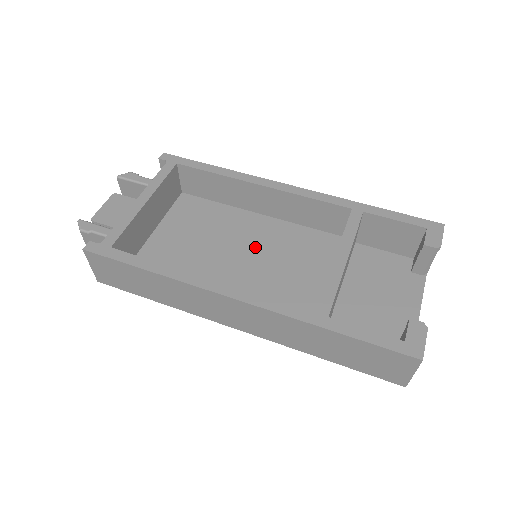
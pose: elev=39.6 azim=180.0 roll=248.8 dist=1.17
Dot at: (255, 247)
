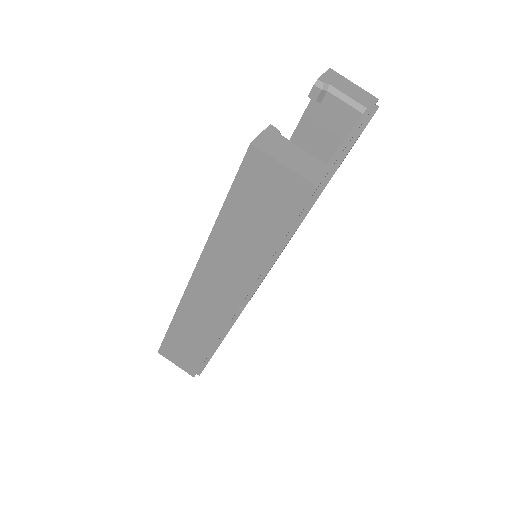
Dot at: occluded
